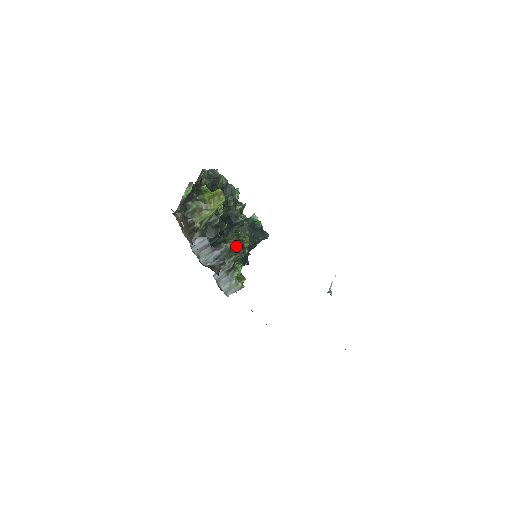
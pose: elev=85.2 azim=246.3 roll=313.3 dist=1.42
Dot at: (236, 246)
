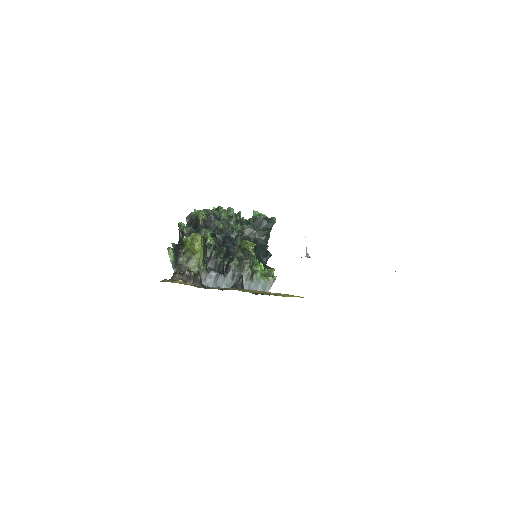
Dot at: (243, 256)
